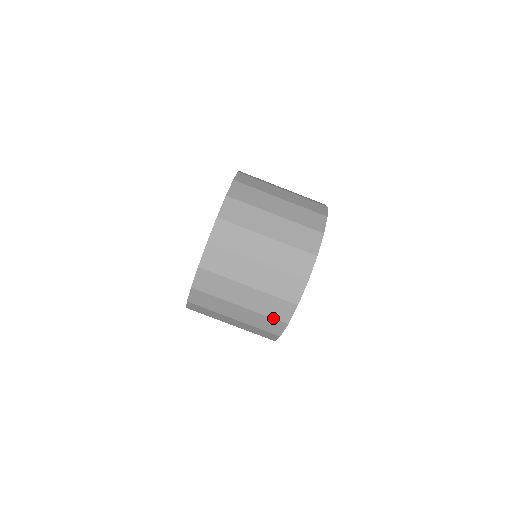
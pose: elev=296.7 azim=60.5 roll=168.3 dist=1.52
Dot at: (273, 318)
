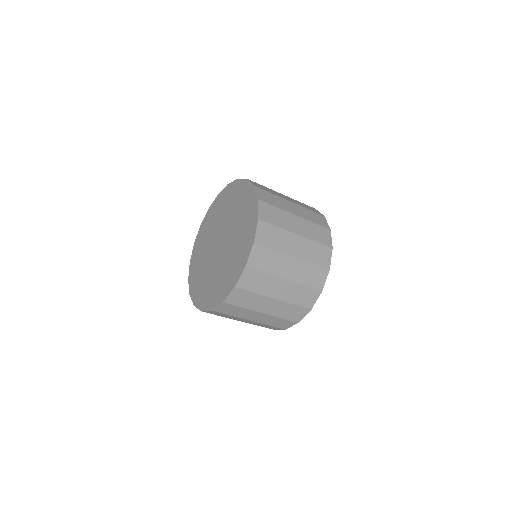
Dot at: occluded
